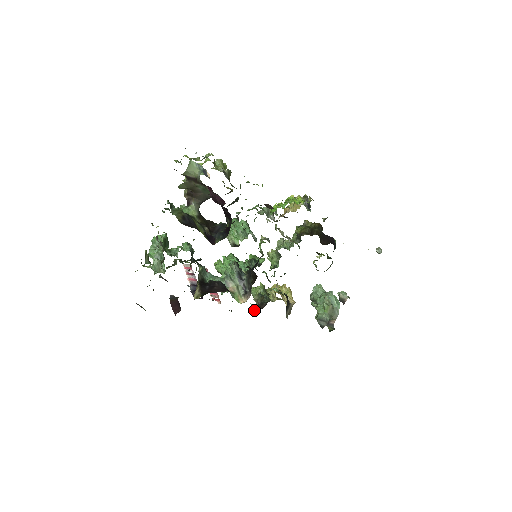
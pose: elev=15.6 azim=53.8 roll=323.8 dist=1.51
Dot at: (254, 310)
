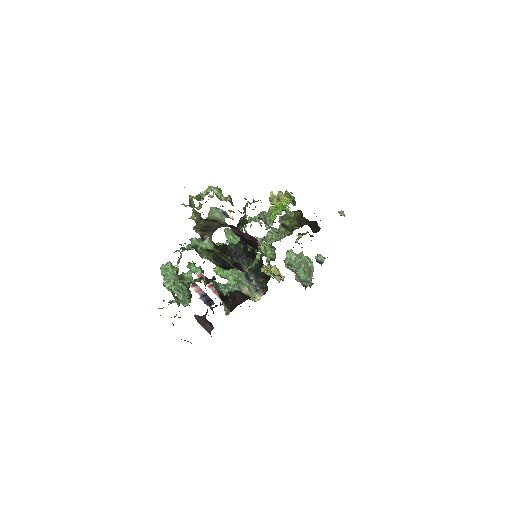
Dot at: occluded
